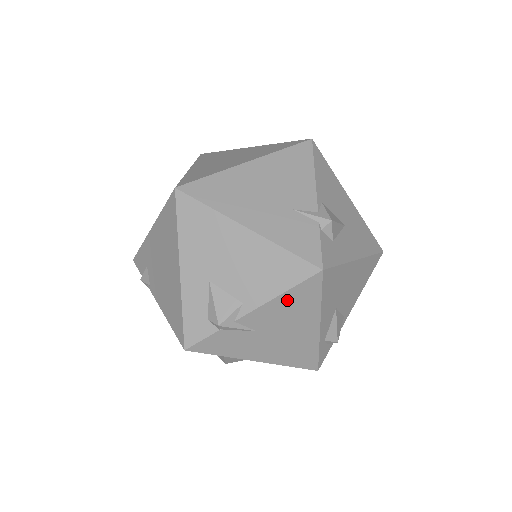
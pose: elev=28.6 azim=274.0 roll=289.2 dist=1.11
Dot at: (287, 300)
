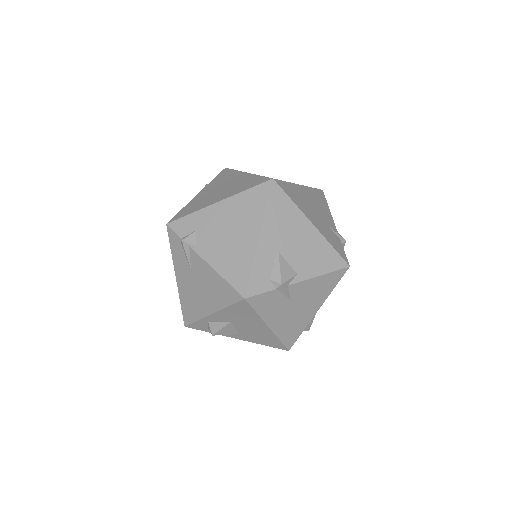
Dot at: (321, 281)
